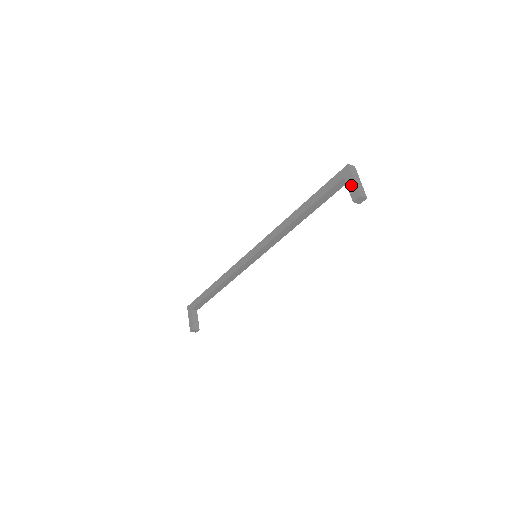
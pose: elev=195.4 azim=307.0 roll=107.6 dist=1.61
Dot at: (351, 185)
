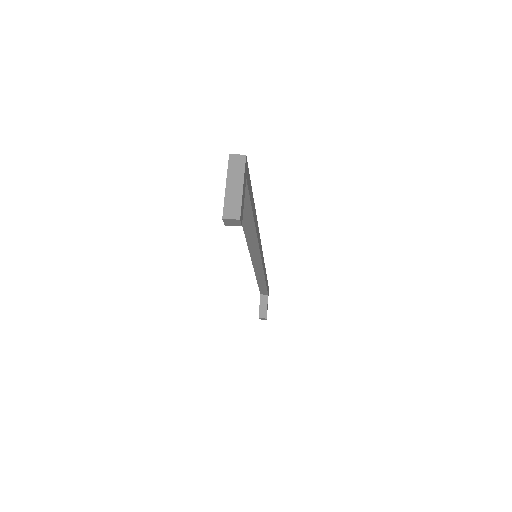
Dot at: (226, 195)
